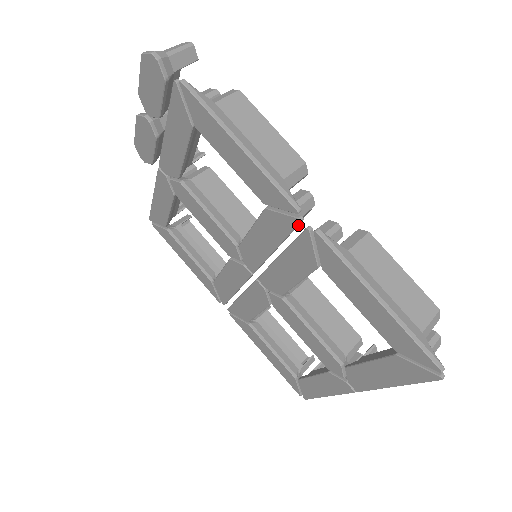
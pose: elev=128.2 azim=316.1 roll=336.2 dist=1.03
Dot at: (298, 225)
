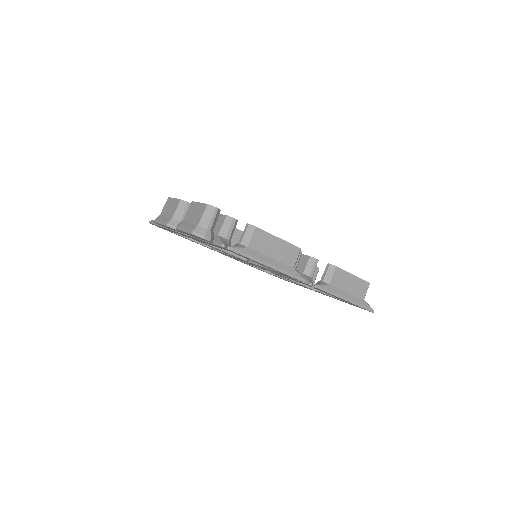
Dot at: occluded
